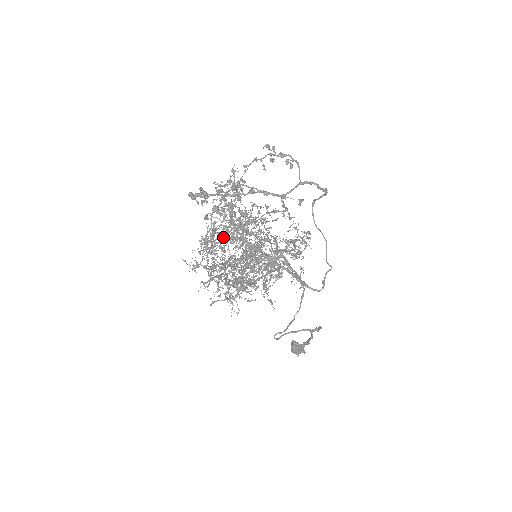
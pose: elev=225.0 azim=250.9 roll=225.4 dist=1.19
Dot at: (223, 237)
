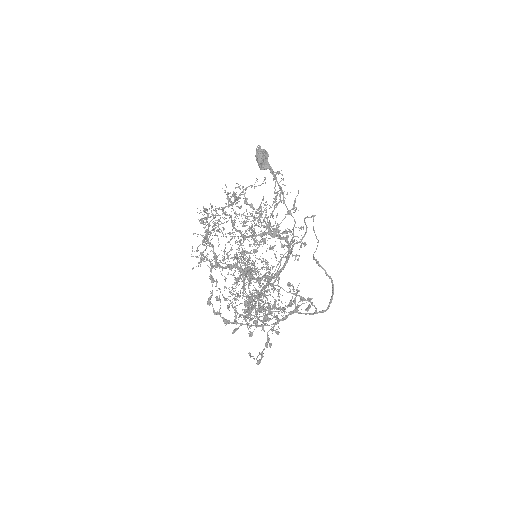
Dot at: occluded
